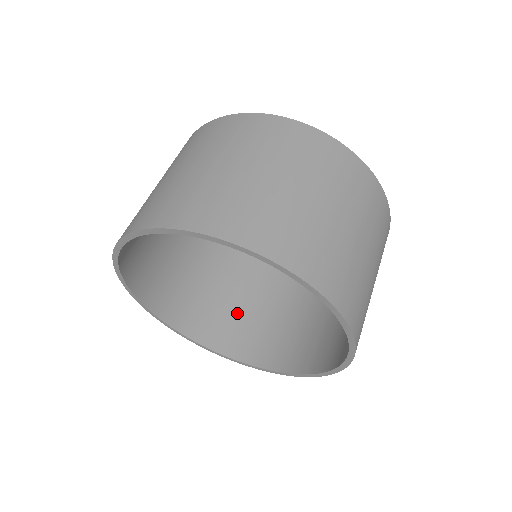
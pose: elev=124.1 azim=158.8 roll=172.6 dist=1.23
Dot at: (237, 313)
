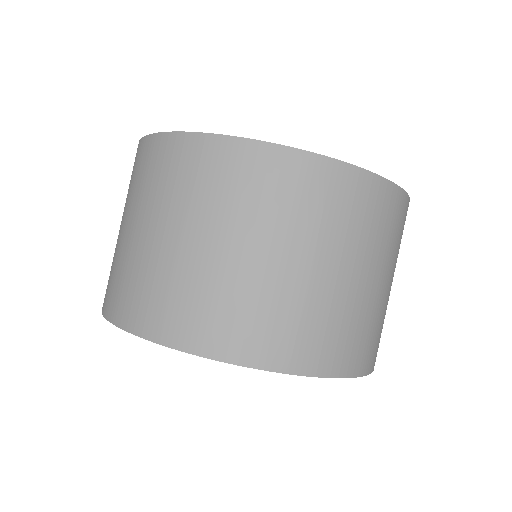
Dot at: occluded
